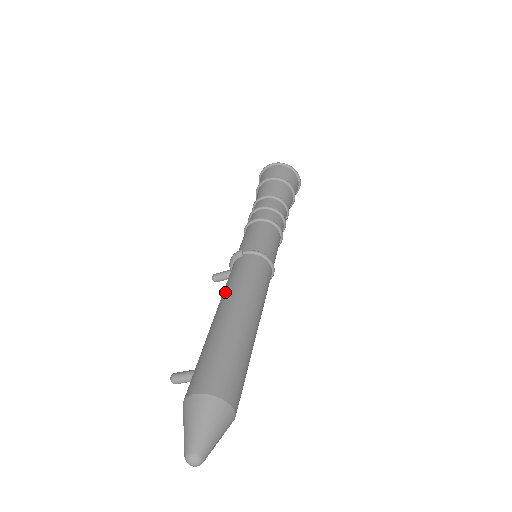
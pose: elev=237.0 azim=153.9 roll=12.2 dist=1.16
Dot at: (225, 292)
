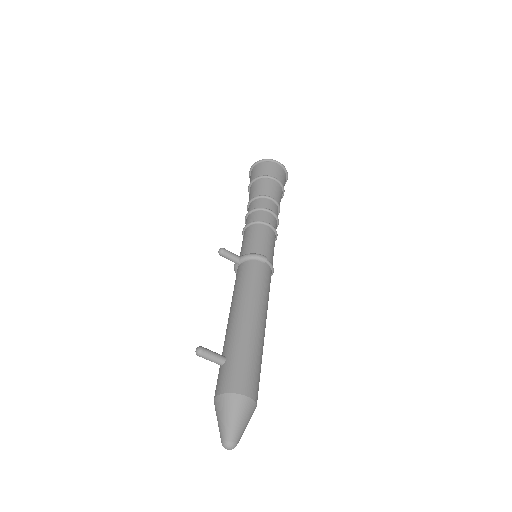
Dot at: (254, 295)
